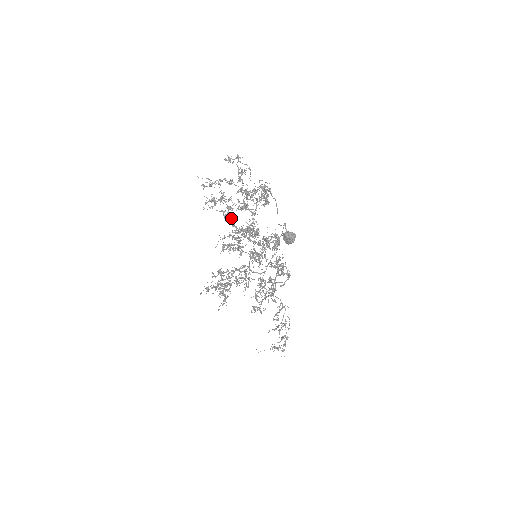
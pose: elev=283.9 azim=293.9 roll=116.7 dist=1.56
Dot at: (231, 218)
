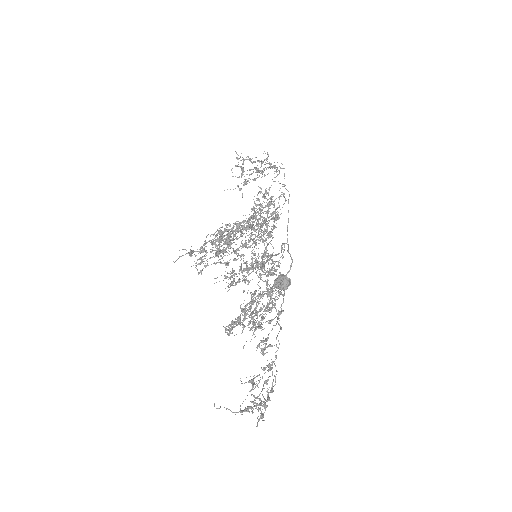
Dot at: occluded
